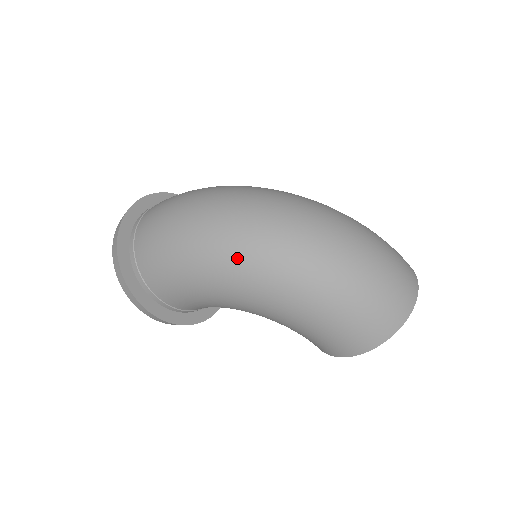
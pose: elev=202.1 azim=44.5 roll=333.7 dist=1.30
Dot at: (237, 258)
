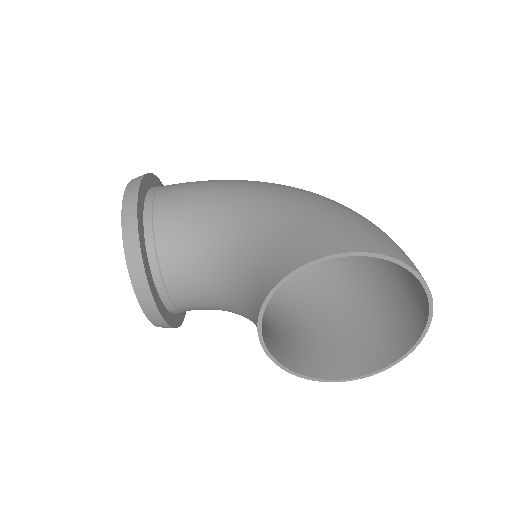
Dot at: occluded
